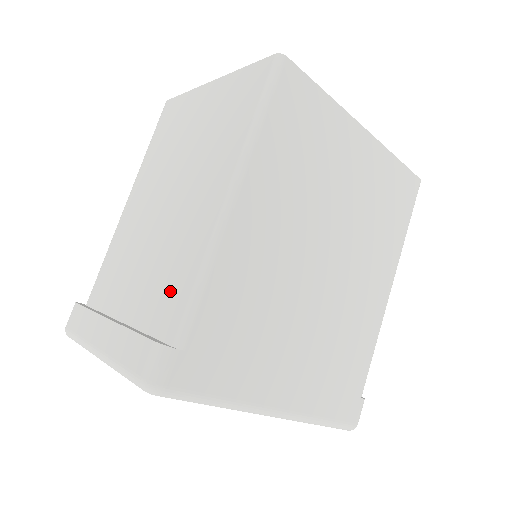
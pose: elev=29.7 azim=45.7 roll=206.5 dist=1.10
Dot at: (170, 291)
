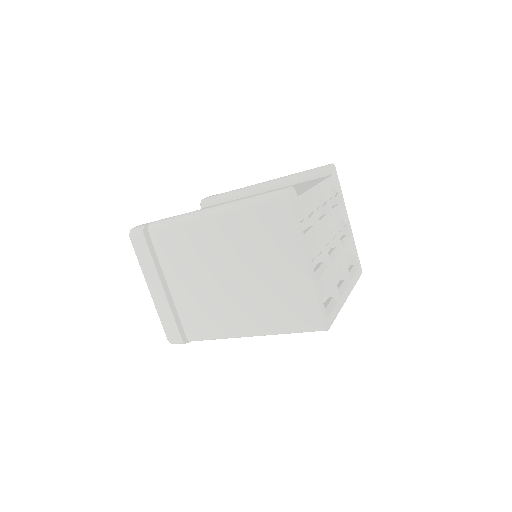
Dot at: (200, 322)
